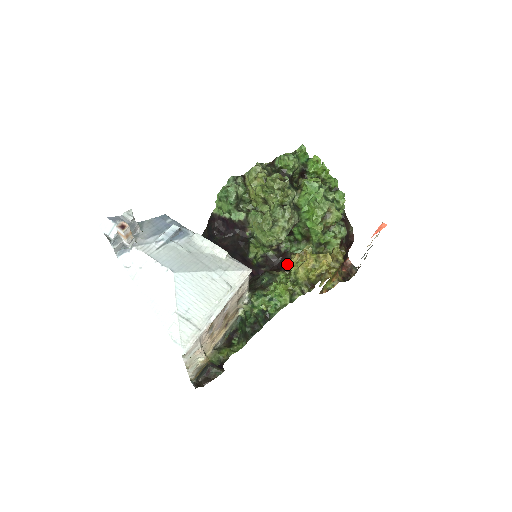
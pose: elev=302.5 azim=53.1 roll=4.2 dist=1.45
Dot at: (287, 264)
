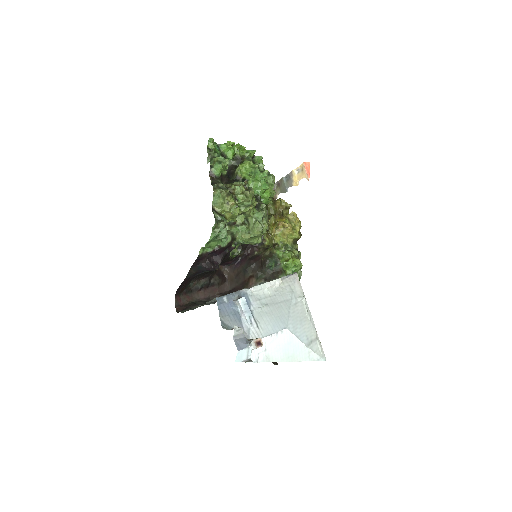
Dot at: (272, 241)
